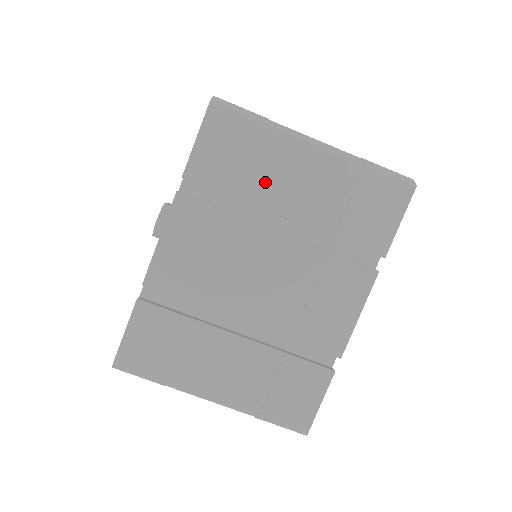
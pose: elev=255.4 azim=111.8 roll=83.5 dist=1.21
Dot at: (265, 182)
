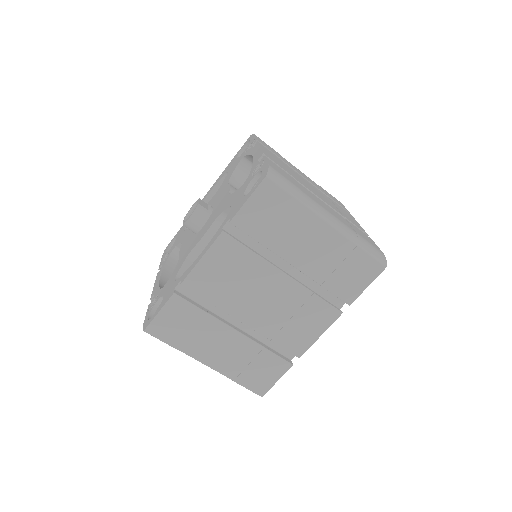
Dot at: (287, 240)
